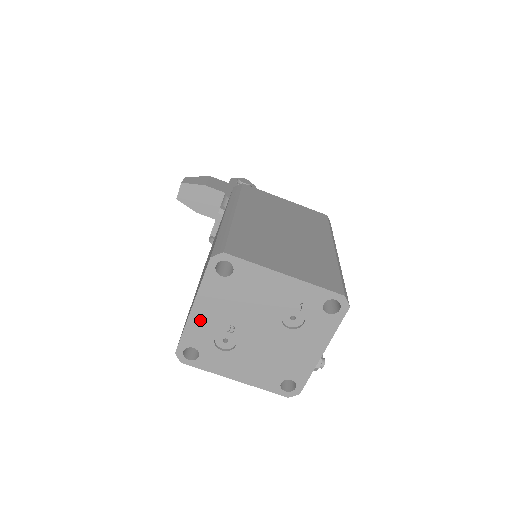
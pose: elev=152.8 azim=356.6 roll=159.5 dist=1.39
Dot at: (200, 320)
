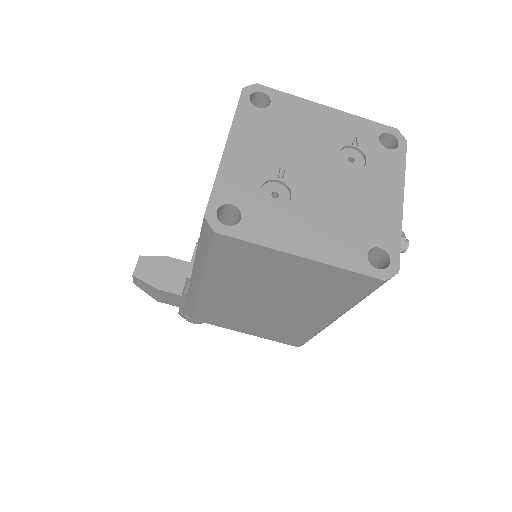
Dot at: (238, 162)
